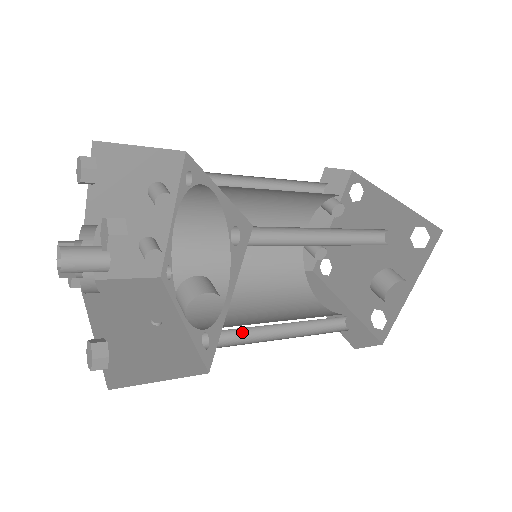
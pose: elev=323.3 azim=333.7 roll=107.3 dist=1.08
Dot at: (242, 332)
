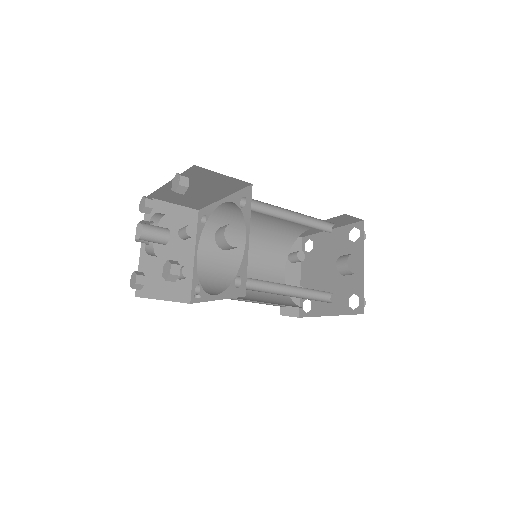
Dot at: (260, 288)
